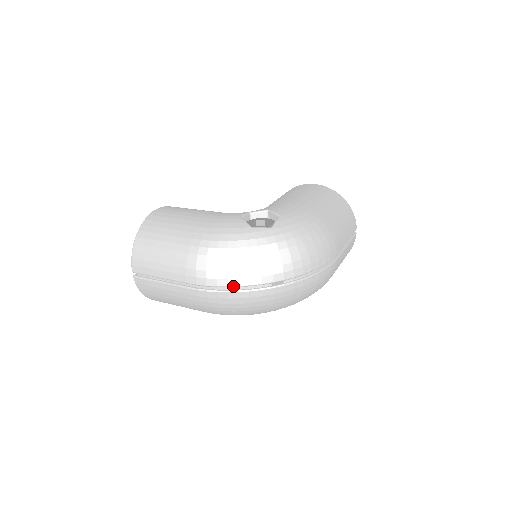
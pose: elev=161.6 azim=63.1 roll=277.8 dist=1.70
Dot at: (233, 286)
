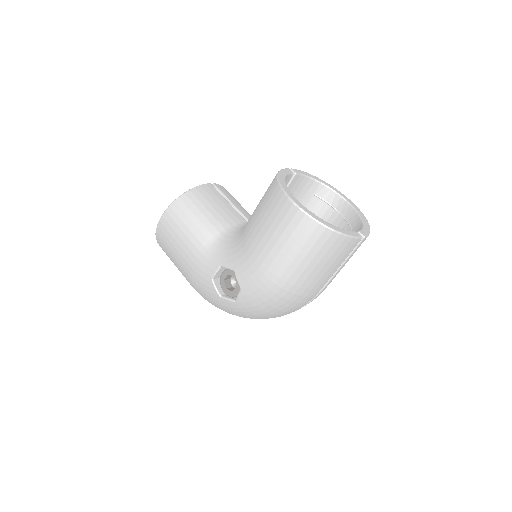
Dot at: occluded
